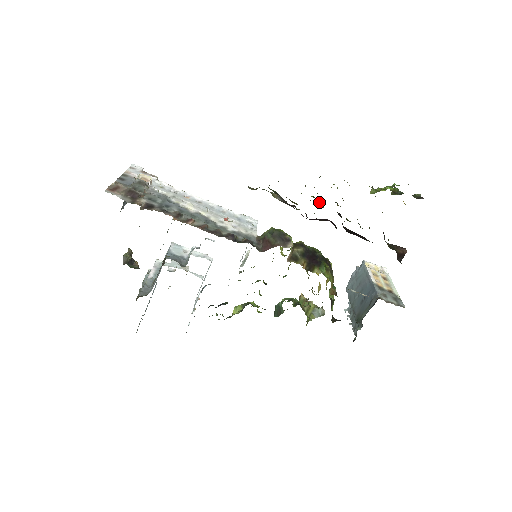
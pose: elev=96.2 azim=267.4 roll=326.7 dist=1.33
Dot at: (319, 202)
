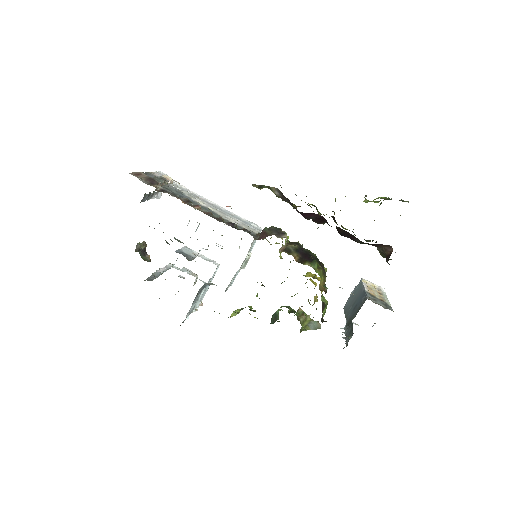
Dot at: occluded
